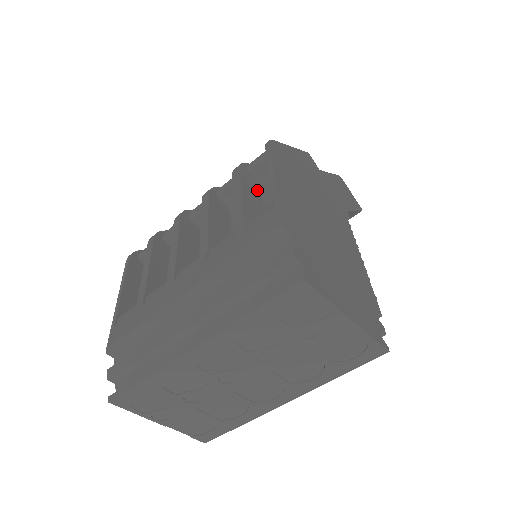
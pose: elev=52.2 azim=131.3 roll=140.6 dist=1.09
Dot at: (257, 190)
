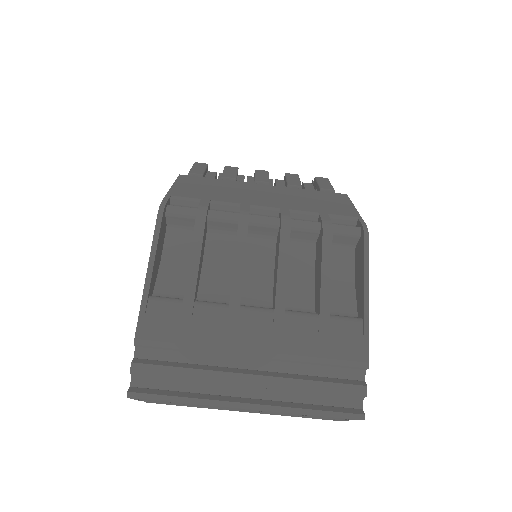
Dot at: occluded
